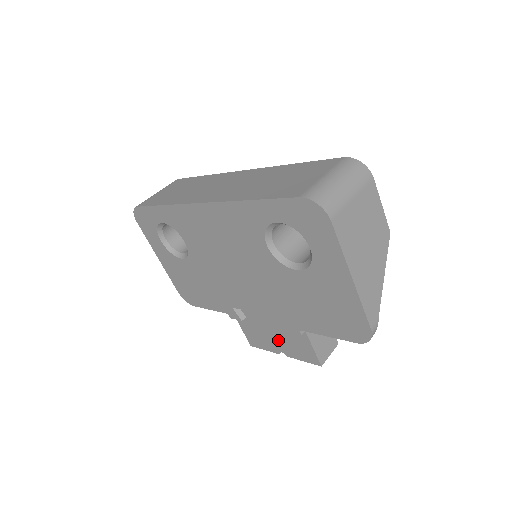
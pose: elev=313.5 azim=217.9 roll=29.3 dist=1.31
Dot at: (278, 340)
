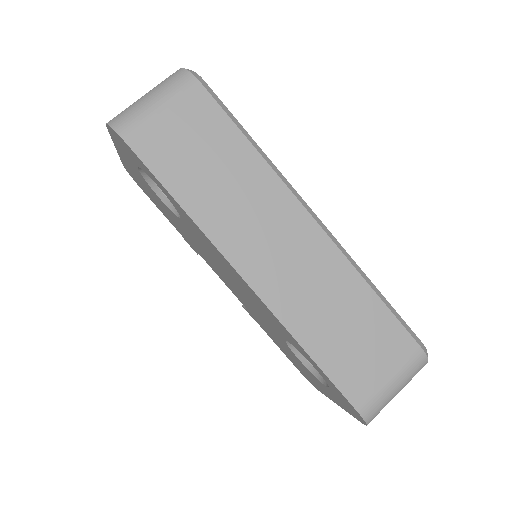
Dot at: occluded
